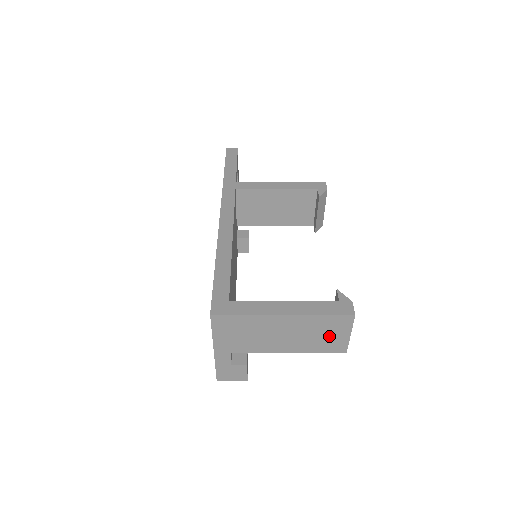
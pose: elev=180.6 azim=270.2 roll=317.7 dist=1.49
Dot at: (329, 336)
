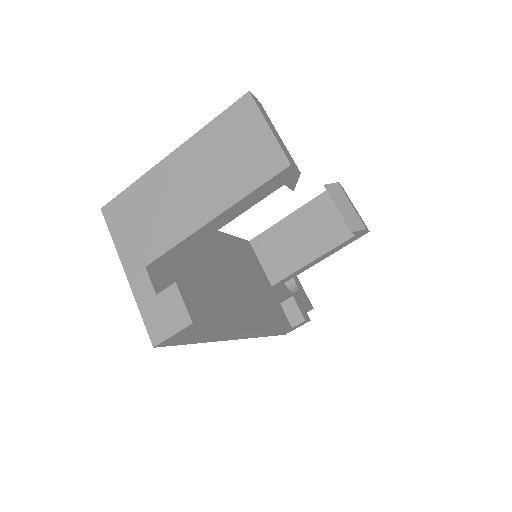
Dot at: (244, 150)
